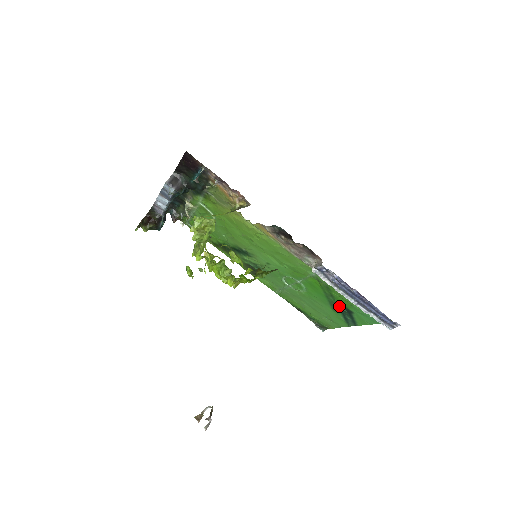
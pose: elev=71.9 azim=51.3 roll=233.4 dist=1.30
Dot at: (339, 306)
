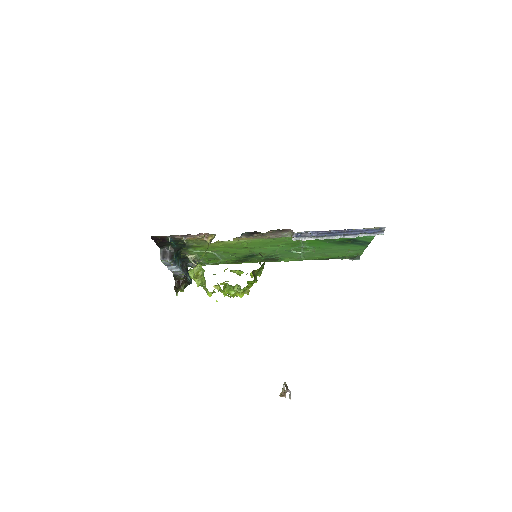
Dot at: (343, 241)
